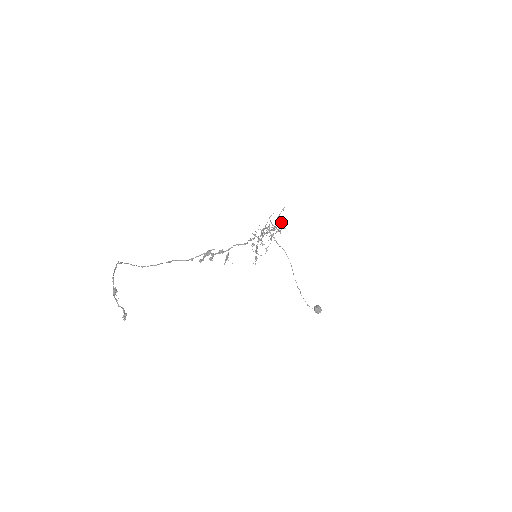
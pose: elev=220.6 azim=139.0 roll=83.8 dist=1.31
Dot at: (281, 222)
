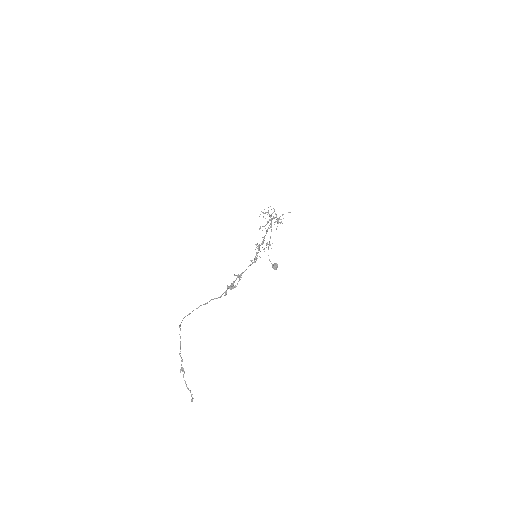
Dot at: occluded
